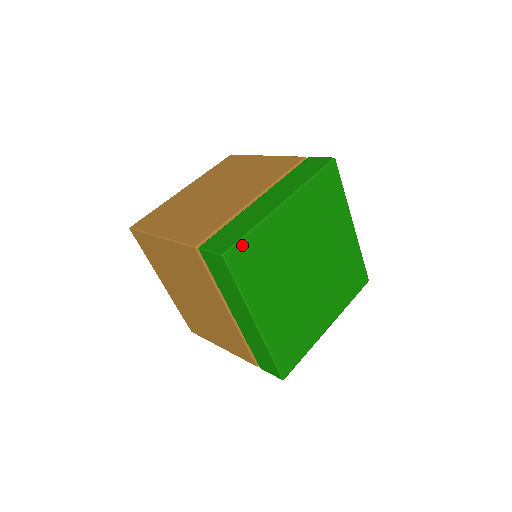
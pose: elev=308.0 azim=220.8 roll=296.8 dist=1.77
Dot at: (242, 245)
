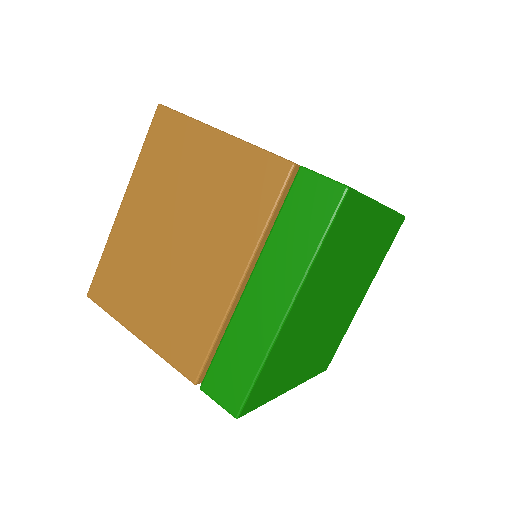
Dot at: (254, 390)
